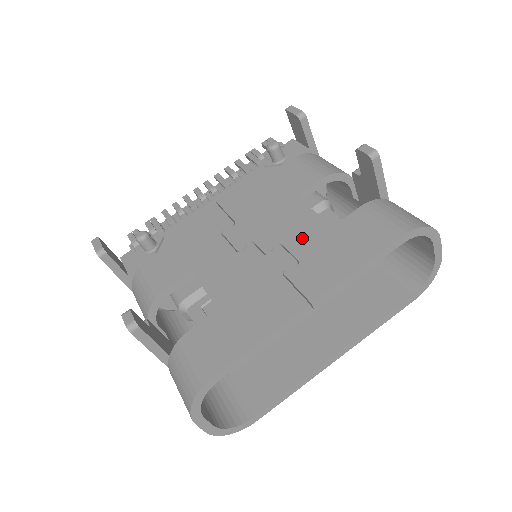
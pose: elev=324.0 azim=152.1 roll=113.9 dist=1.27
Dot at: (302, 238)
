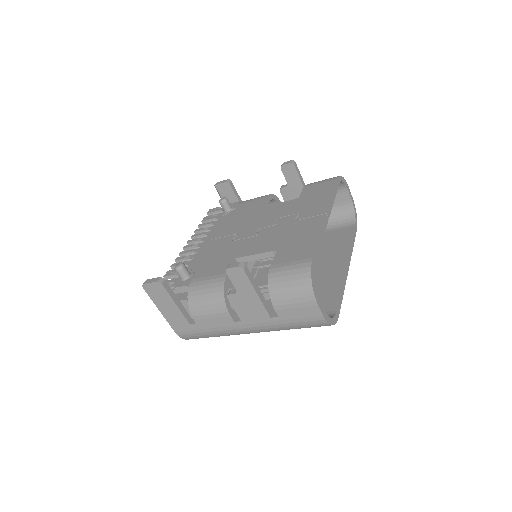
Dot at: (288, 209)
